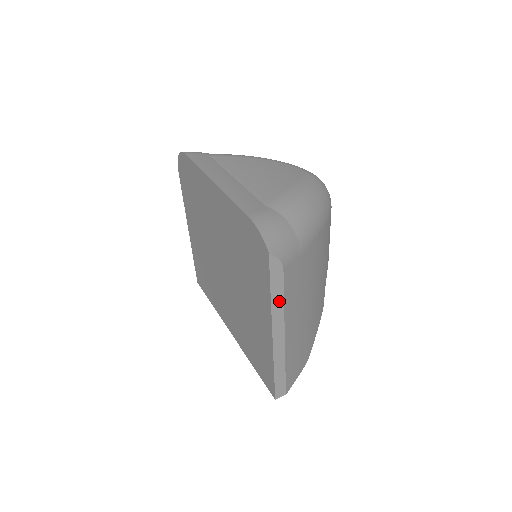
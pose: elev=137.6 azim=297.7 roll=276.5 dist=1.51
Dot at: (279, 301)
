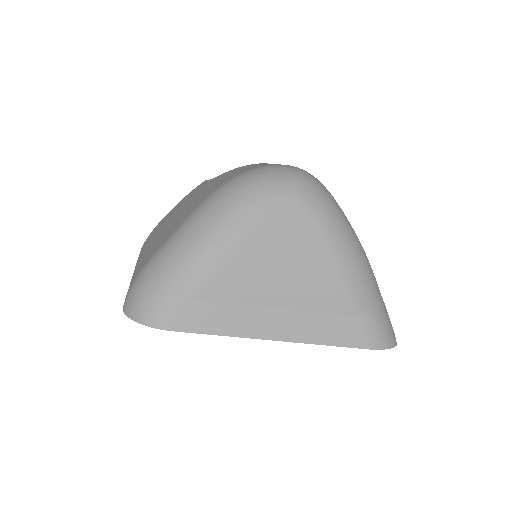
Dot at: occluded
